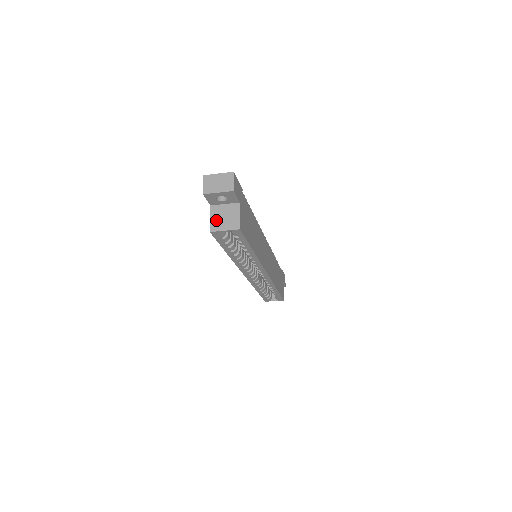
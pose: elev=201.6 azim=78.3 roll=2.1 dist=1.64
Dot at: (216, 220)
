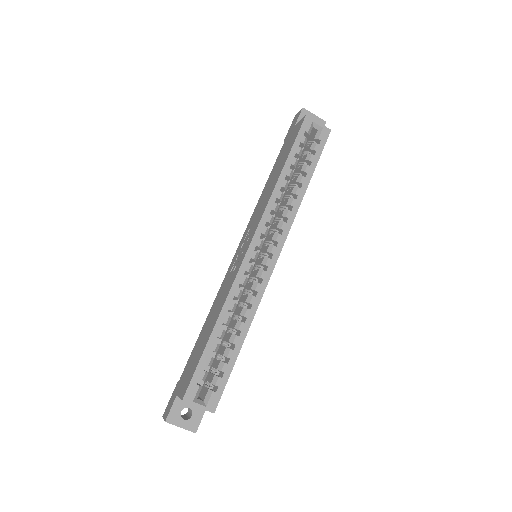
Dot at: occluded
